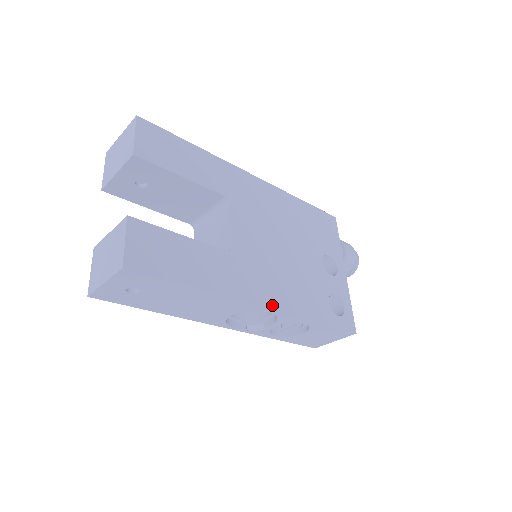
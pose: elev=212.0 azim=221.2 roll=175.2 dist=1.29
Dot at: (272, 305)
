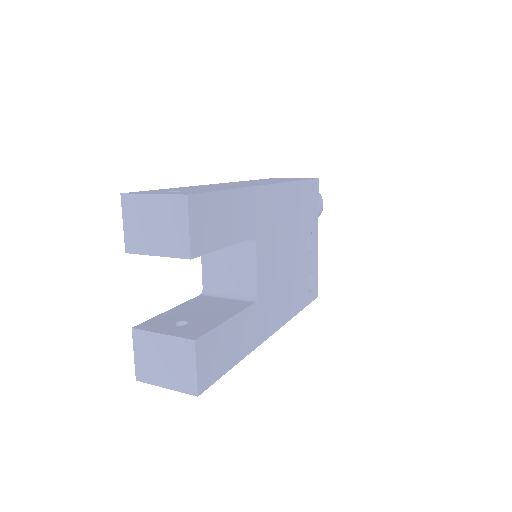
Dot at: (278, 326)
